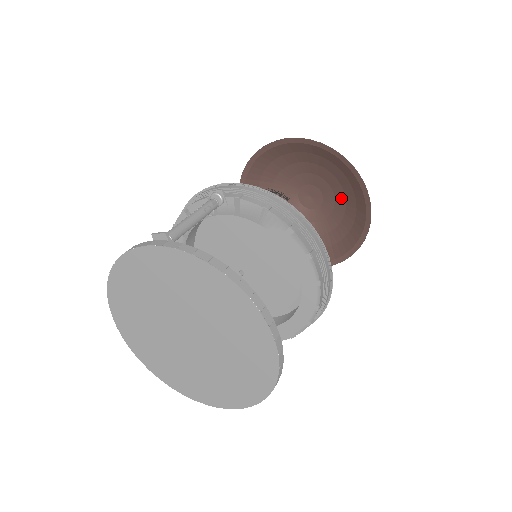
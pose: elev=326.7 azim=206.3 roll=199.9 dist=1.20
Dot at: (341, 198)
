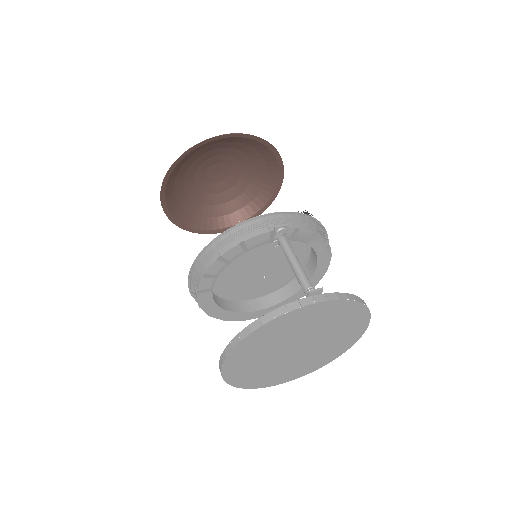
Dot at: (248, 174)
